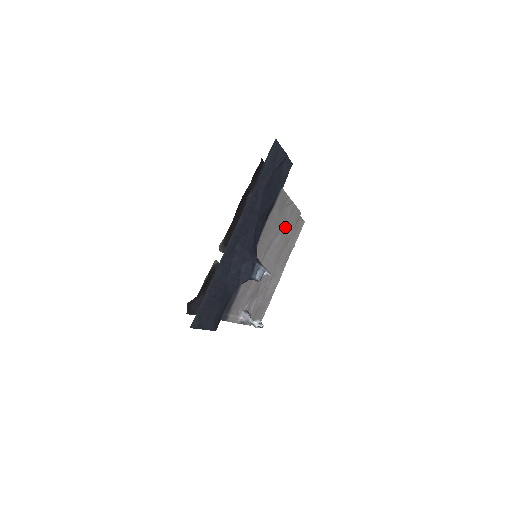
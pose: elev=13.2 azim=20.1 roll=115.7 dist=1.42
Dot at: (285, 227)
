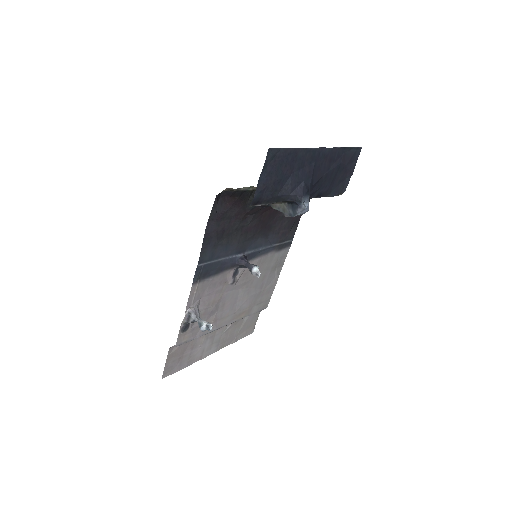
Dot at: (260, 293)
